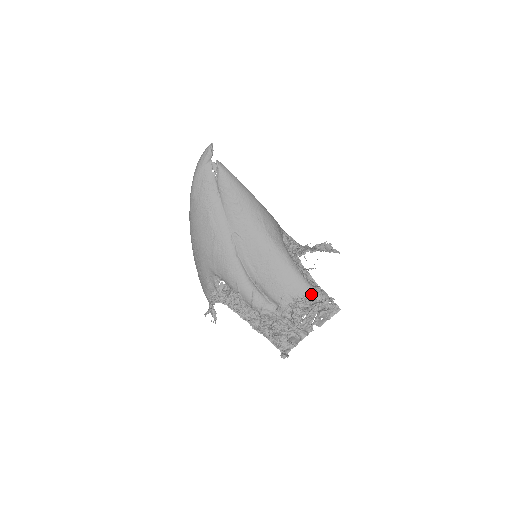
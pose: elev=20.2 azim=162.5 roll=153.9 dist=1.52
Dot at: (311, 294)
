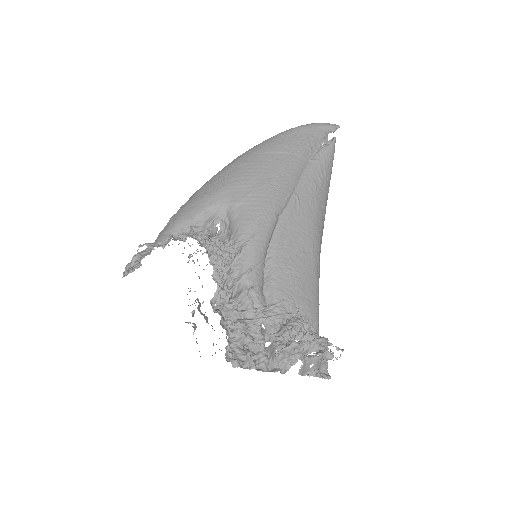
Dot at: (315, 330)
